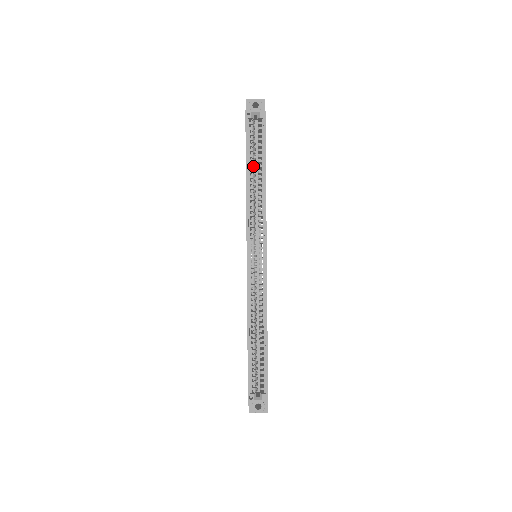
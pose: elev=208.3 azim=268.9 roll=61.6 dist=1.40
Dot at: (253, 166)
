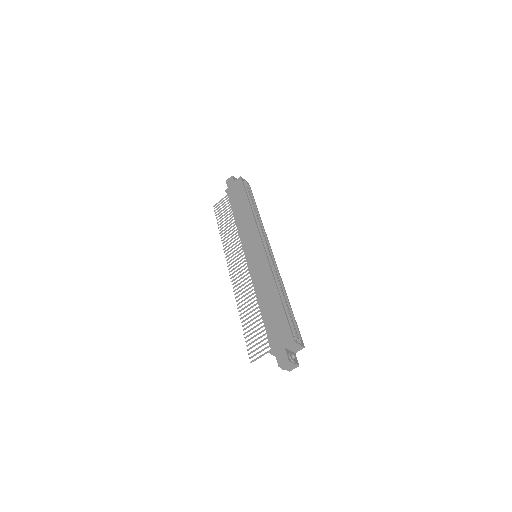
Dot at: occluded
